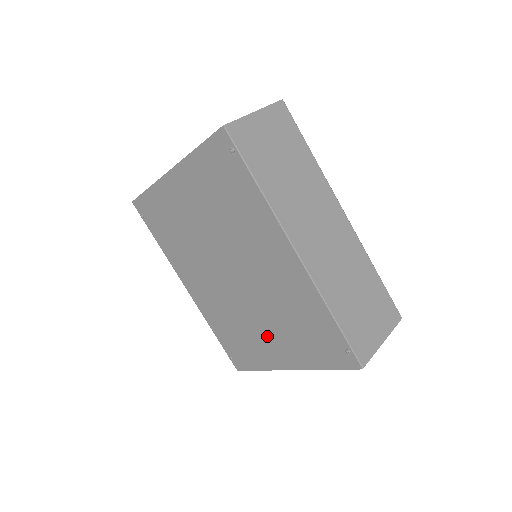
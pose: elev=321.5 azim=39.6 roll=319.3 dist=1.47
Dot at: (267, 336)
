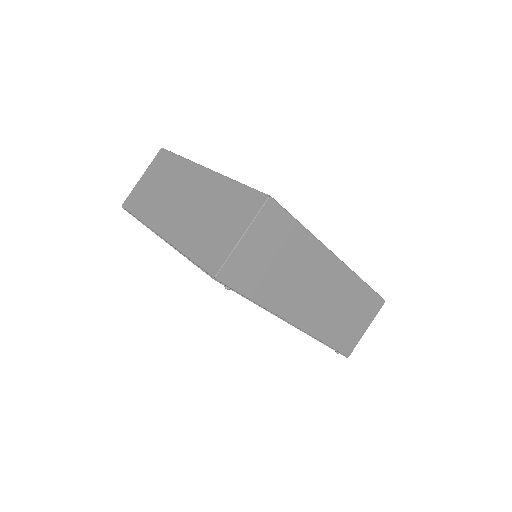
Dot at: occluded
